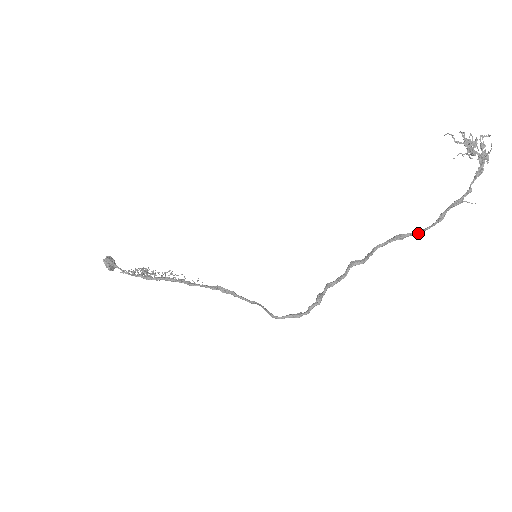
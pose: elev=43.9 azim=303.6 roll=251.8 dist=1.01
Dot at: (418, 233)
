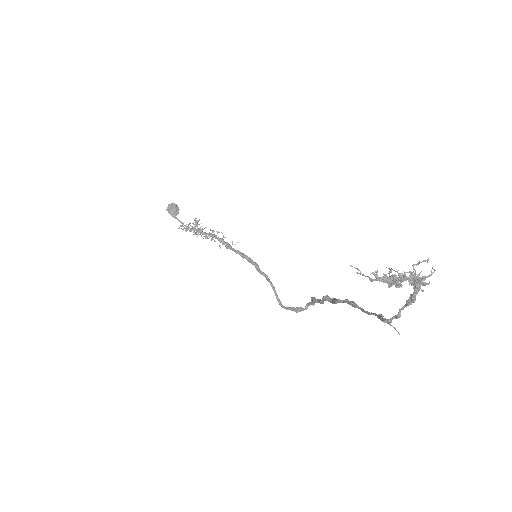
Dot at: occluded
